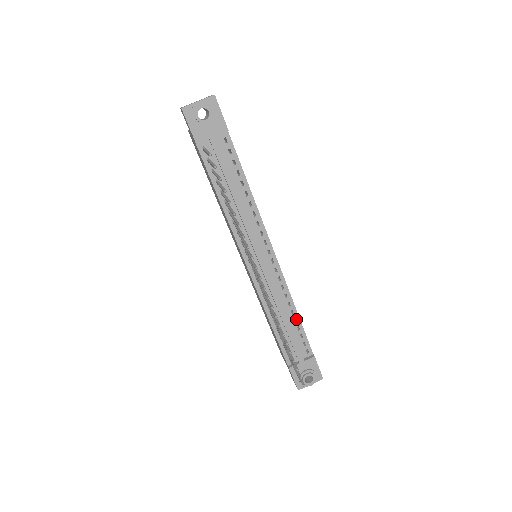
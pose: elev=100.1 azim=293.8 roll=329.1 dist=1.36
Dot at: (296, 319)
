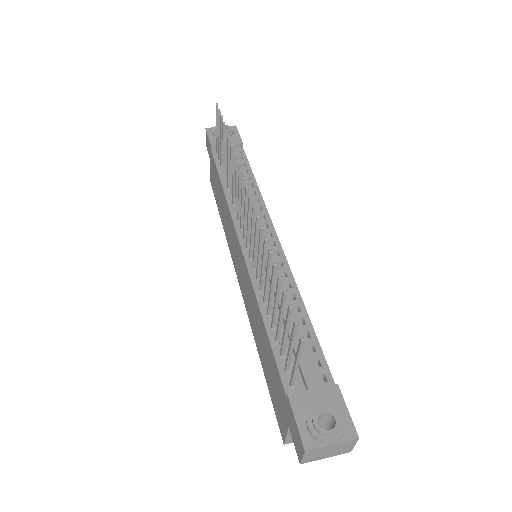
Dot at: (304, 320)
